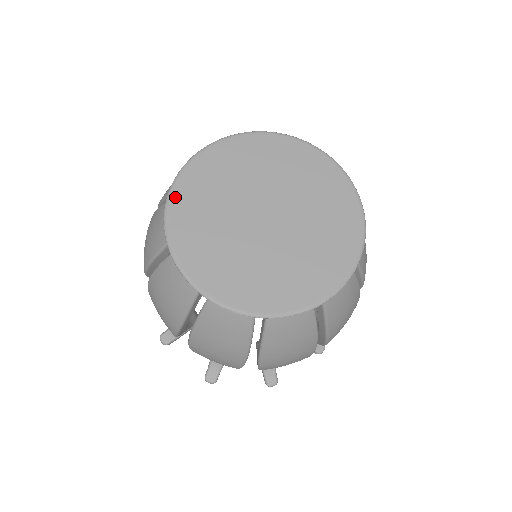
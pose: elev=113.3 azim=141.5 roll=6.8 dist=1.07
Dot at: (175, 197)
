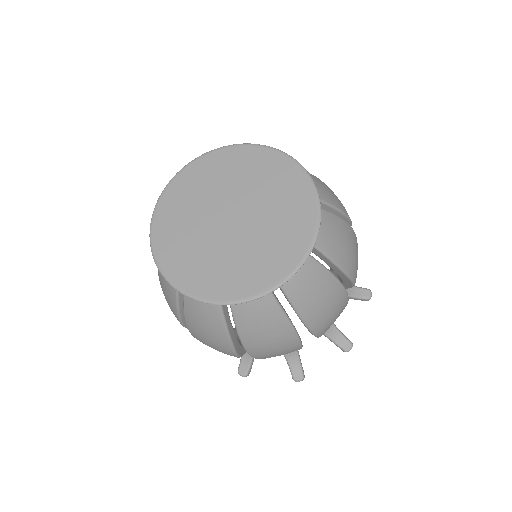
Dot at: (187, 170)
